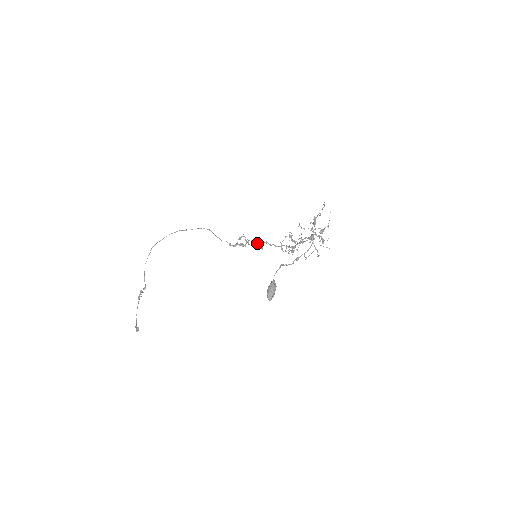
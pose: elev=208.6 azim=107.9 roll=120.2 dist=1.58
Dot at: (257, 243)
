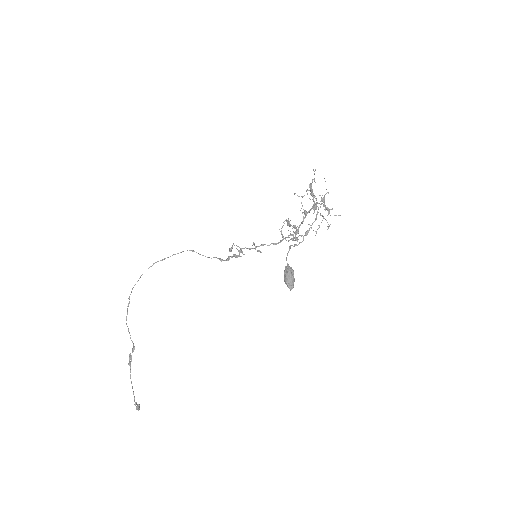
Dot at: (252, 248)
